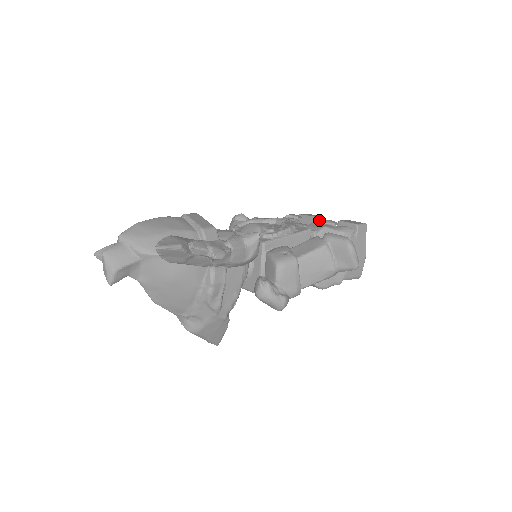
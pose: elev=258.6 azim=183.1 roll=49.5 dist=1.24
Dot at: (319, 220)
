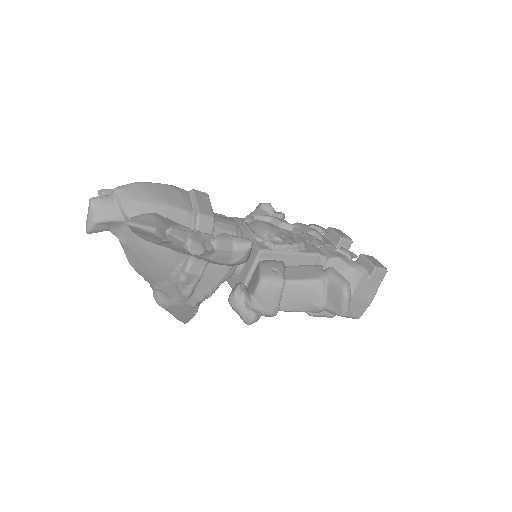
Dot at: (345, 242)
